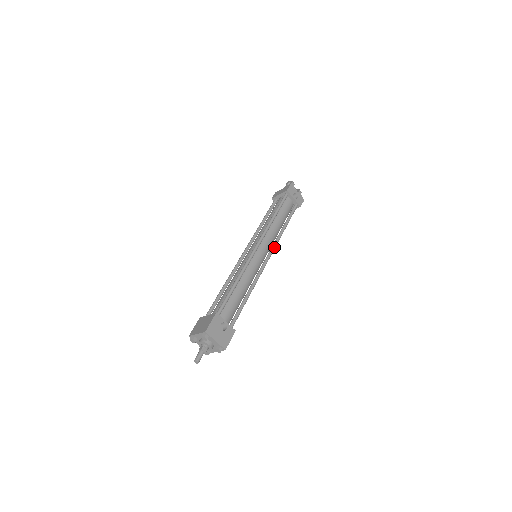
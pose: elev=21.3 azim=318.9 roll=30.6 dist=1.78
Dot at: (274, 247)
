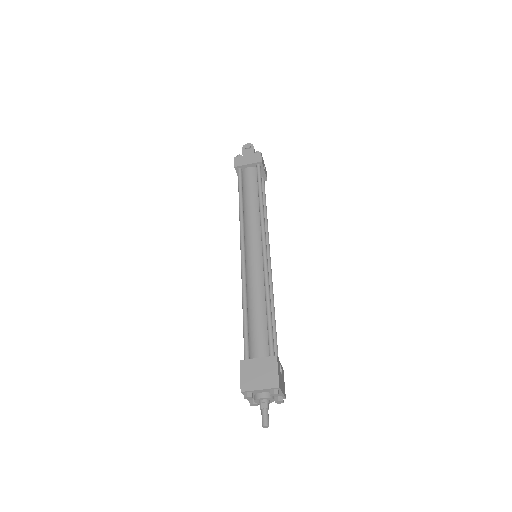
Dot at: occluded
